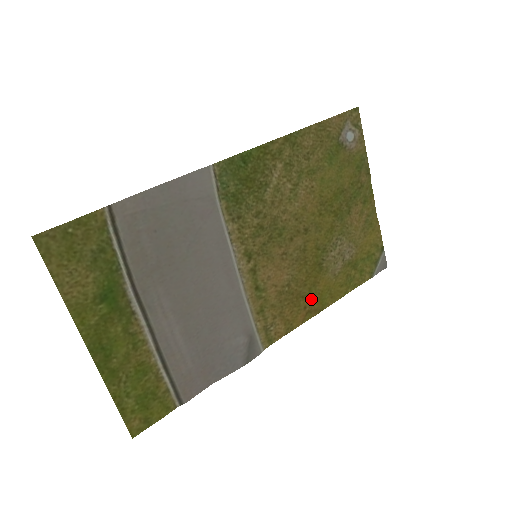
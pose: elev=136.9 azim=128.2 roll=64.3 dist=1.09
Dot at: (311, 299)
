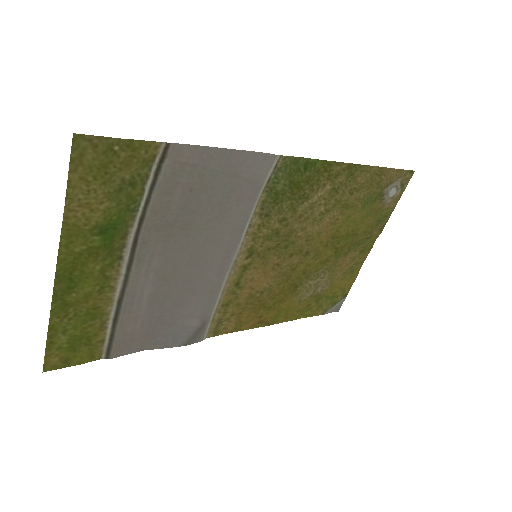
Dot at: (270, 312)
